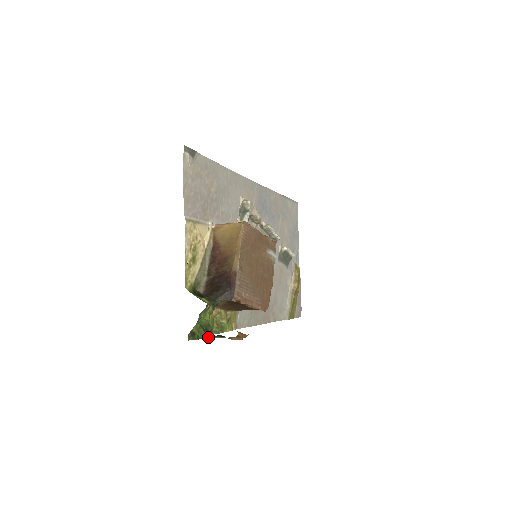
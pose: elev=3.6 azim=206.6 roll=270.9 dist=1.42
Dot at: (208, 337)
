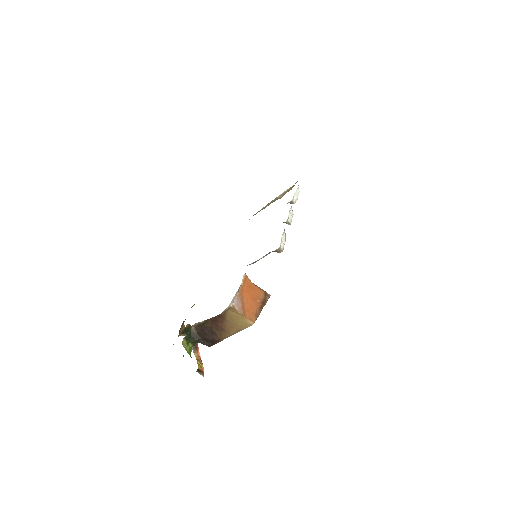
Dot at: (180, 335)
